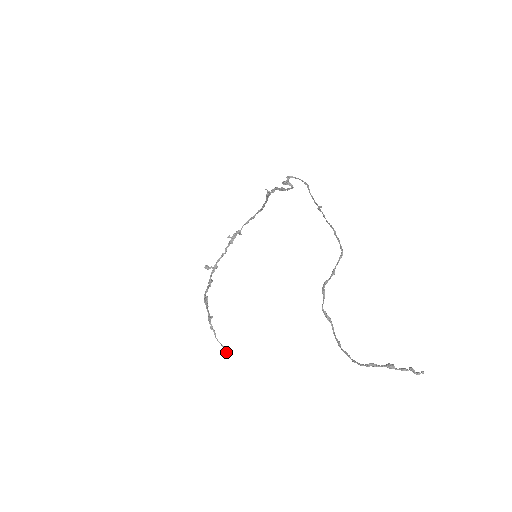
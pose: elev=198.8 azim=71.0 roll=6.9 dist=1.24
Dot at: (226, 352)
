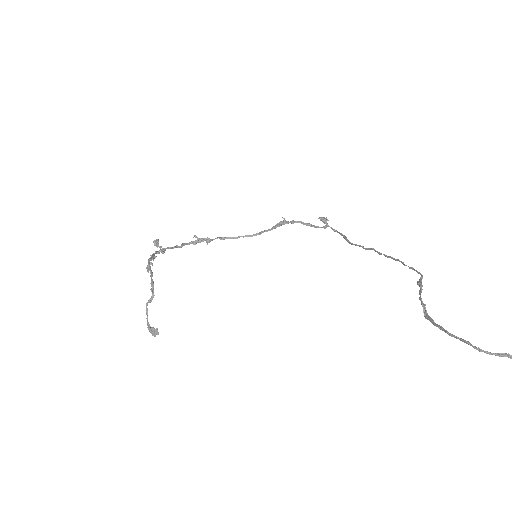
Dot at: (153, 327)
